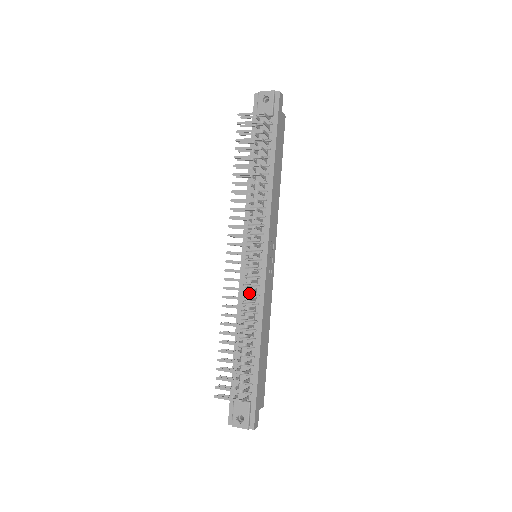
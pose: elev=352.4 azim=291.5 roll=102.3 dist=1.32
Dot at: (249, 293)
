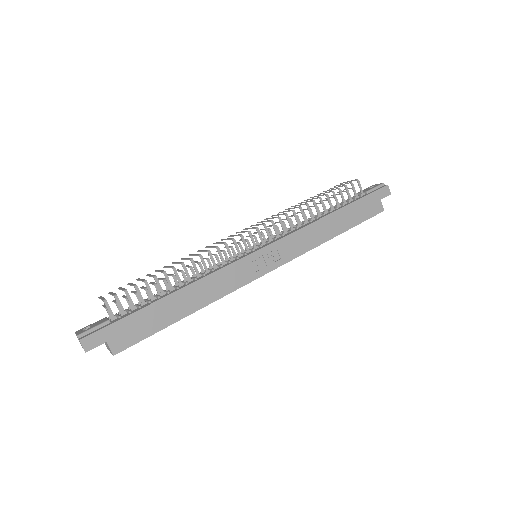
Dot at: (218, 264)
